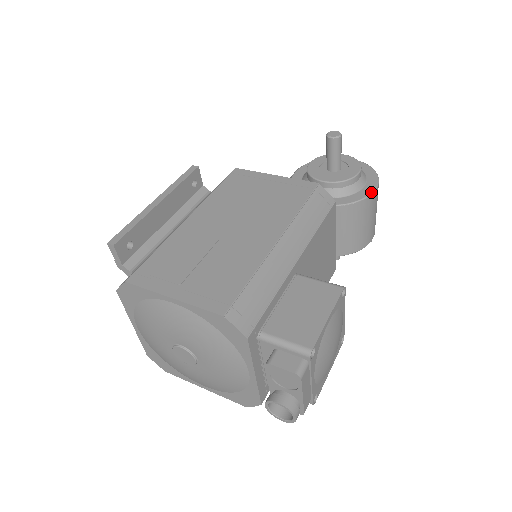
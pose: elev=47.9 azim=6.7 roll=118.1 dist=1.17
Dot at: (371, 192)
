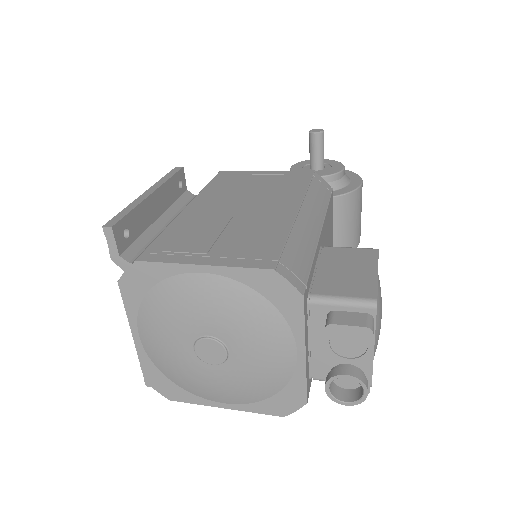
Dot at: (359, 185)
